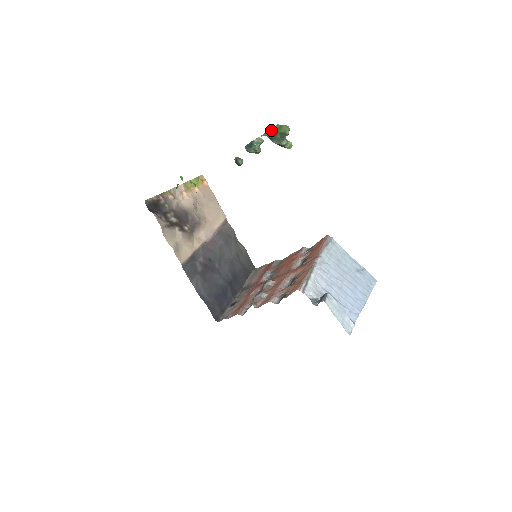
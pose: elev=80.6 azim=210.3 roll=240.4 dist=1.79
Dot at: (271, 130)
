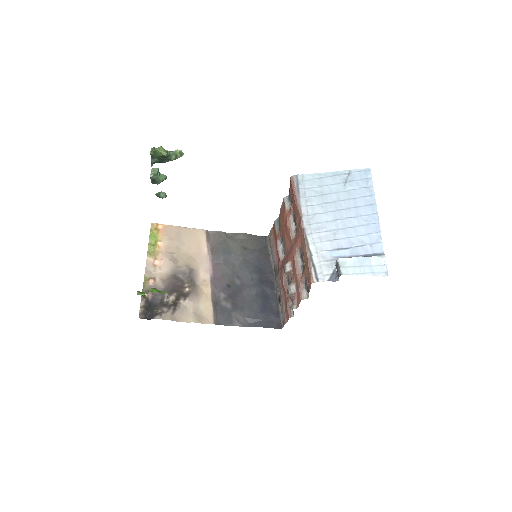
Dot at: (152, 158)
